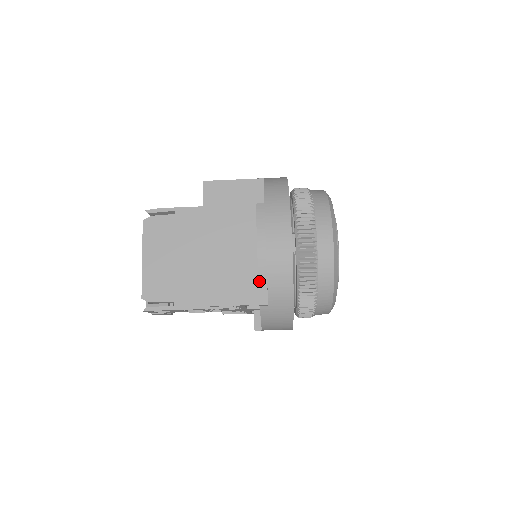
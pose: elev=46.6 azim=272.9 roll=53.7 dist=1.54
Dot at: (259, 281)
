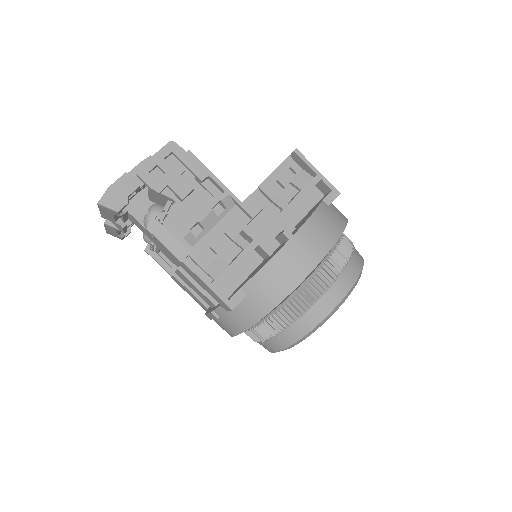
Dot at: occluded
